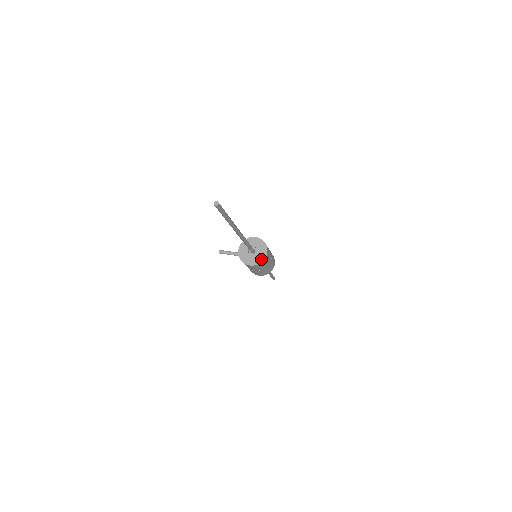
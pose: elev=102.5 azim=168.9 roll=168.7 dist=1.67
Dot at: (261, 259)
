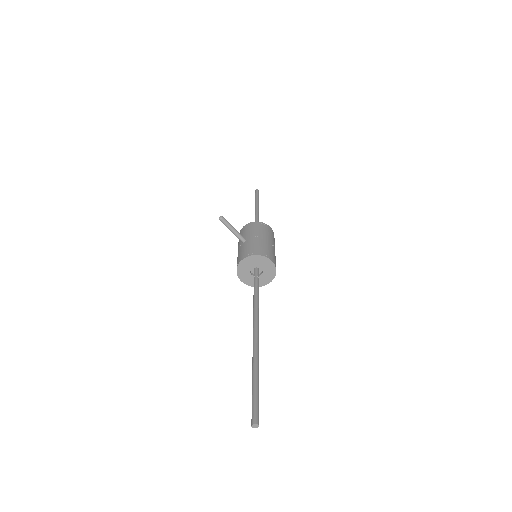
Dot at: occluded
